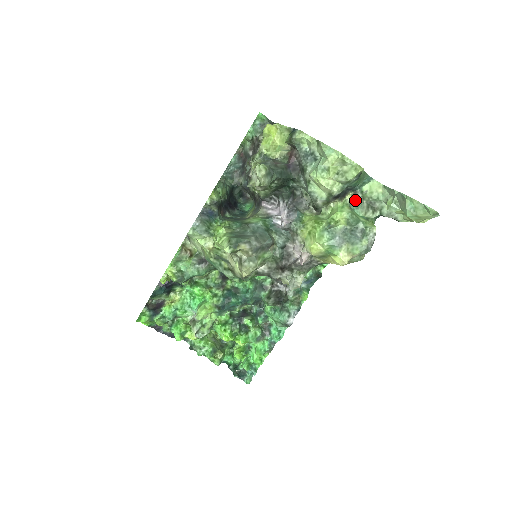
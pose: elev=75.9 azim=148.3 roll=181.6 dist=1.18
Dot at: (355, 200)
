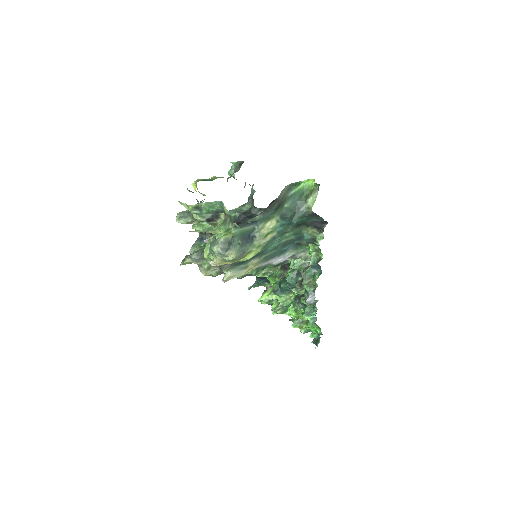
Dot at: (225, 218)
